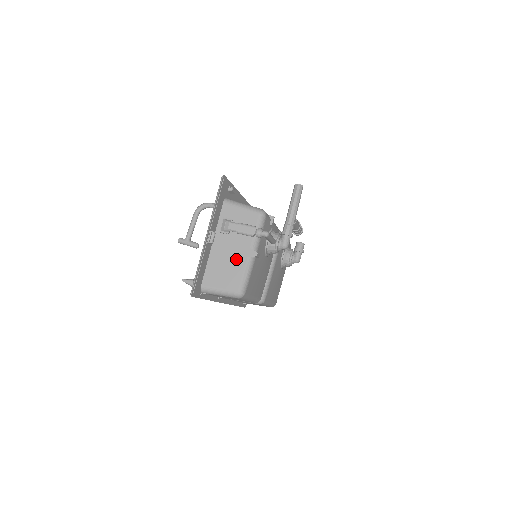
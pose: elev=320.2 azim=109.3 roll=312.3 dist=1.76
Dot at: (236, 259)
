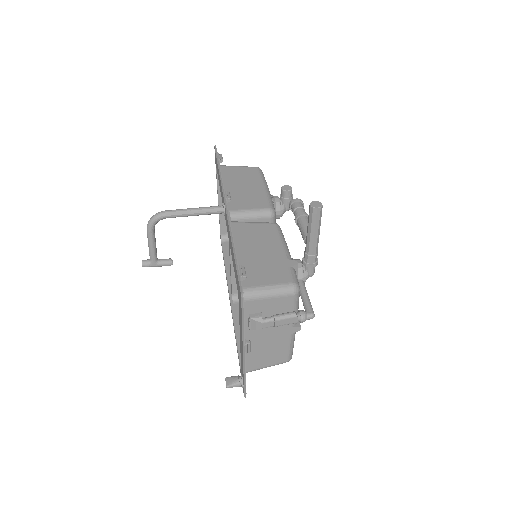
Dot at: (277, 341)
